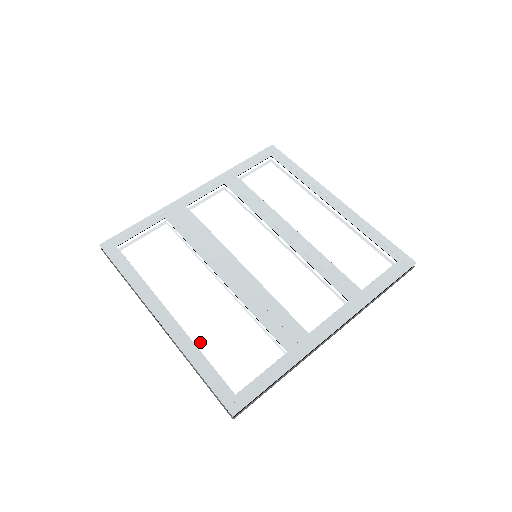
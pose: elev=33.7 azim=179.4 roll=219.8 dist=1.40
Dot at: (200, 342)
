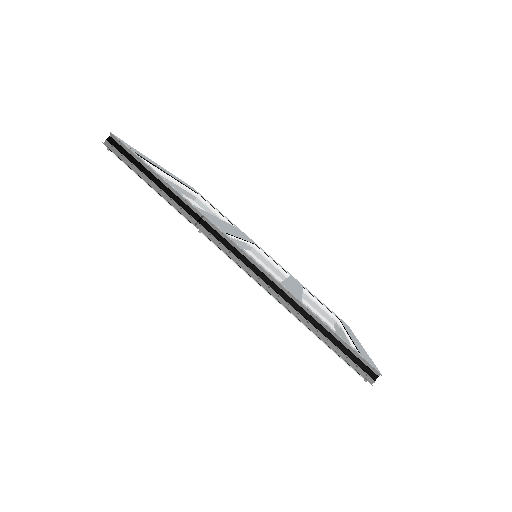
Dot at: occluded
